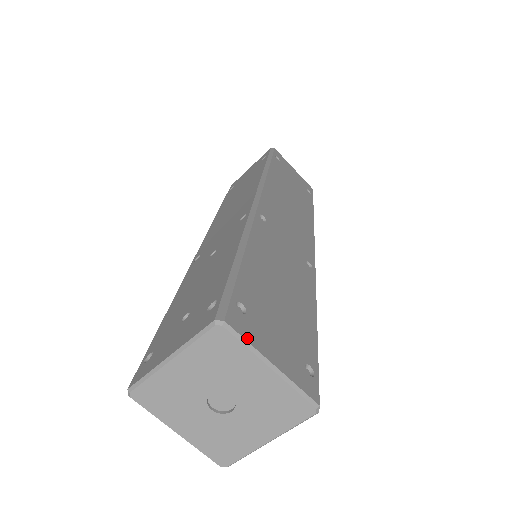
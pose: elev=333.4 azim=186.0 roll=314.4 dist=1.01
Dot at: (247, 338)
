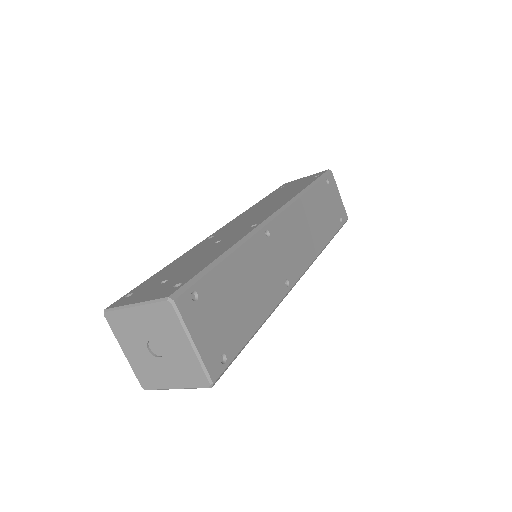
Dot at: (185, 318)
